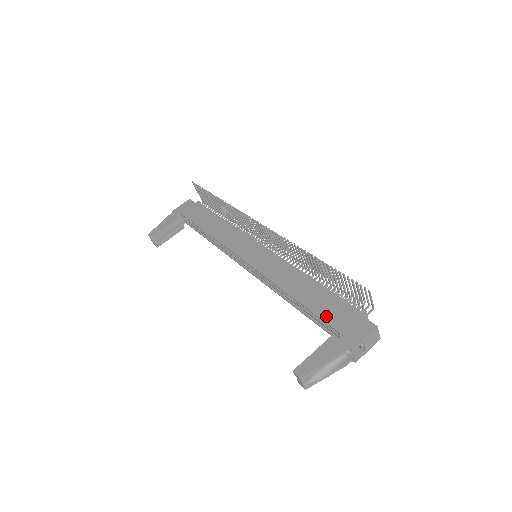
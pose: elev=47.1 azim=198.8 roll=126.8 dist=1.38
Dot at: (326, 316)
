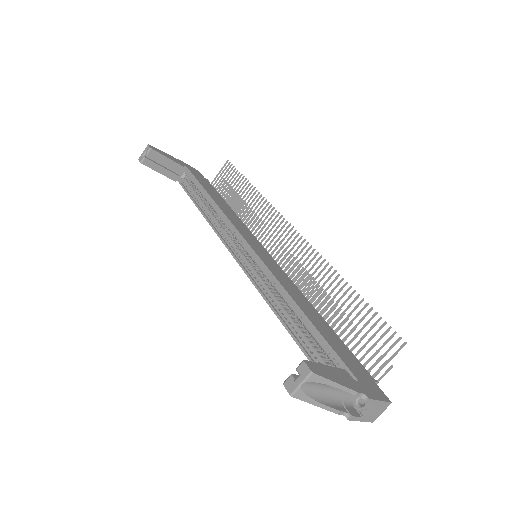
Dot at: (338, 351)
